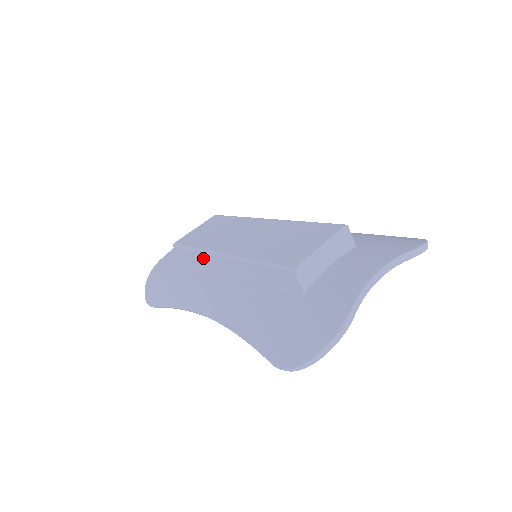
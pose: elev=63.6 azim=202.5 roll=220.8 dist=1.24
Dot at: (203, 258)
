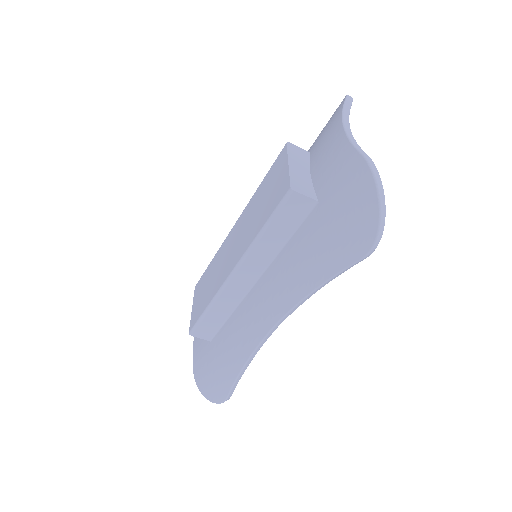
Dot at: (222, 304)
